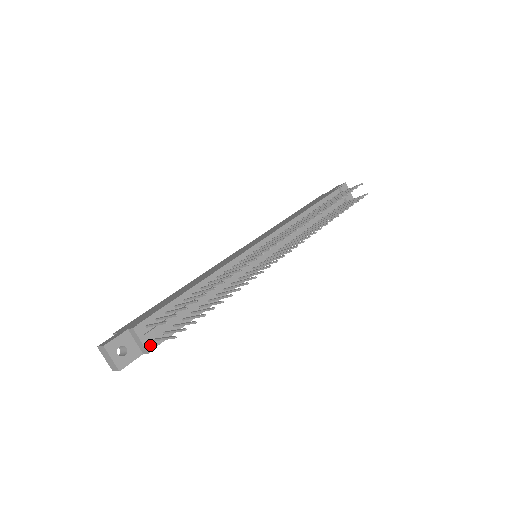
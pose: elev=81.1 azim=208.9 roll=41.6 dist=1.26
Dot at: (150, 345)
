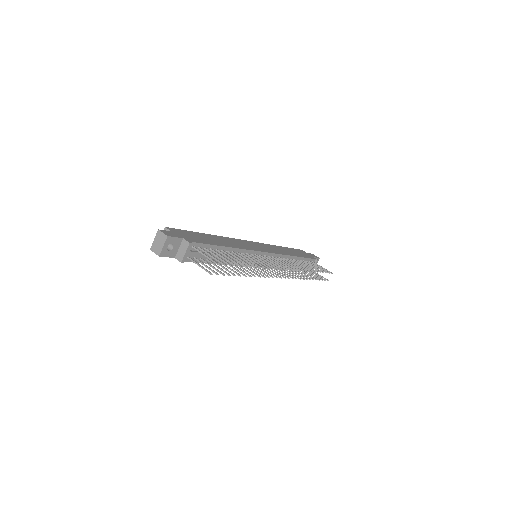
Dot at: (185, 258)
